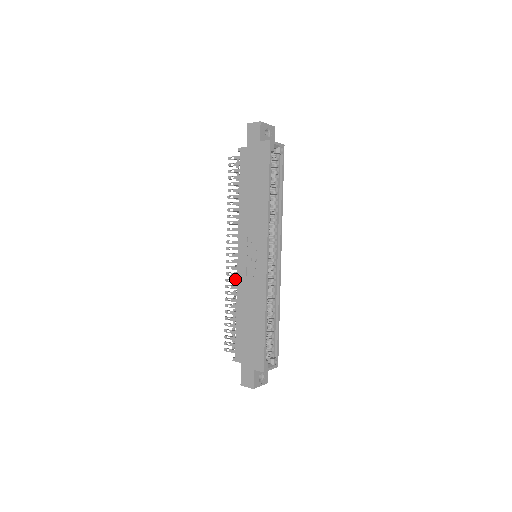
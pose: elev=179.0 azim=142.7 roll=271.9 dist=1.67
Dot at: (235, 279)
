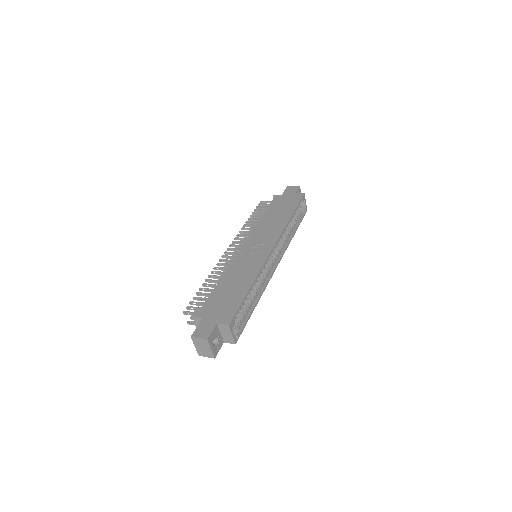
Dot at: occluded
